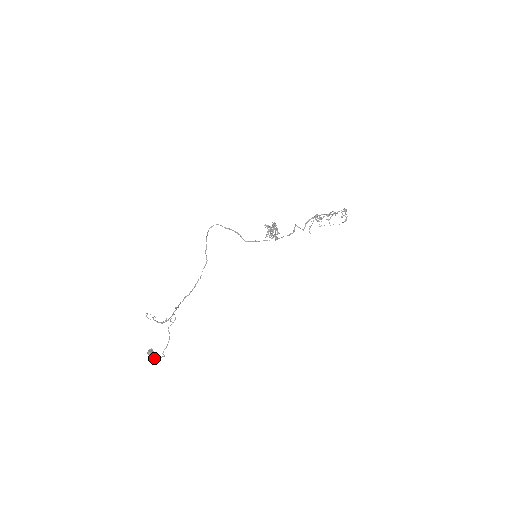
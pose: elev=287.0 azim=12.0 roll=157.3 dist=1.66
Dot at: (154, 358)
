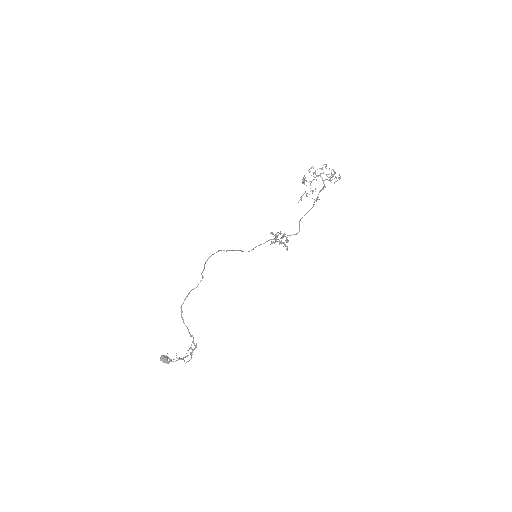
Dot at: (169, 361)
